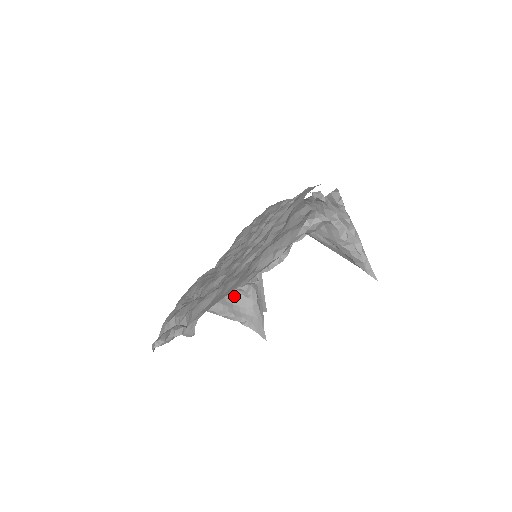
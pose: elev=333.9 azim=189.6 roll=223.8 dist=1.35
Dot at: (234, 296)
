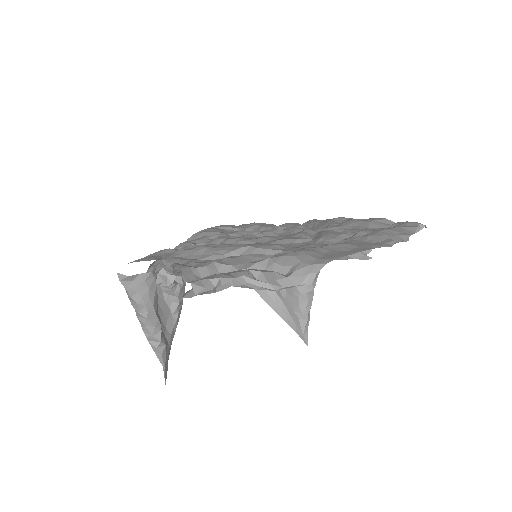
Dot at: (161, 303)
